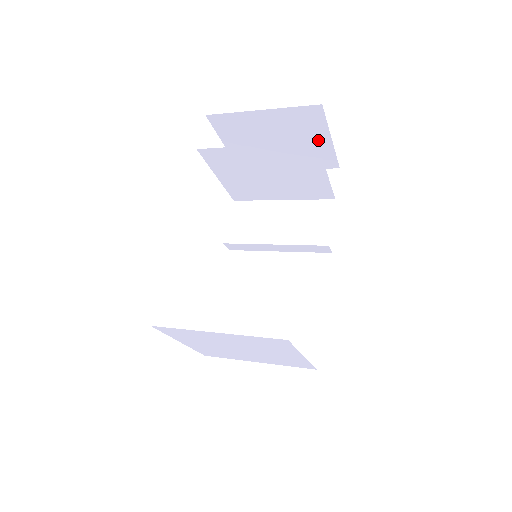
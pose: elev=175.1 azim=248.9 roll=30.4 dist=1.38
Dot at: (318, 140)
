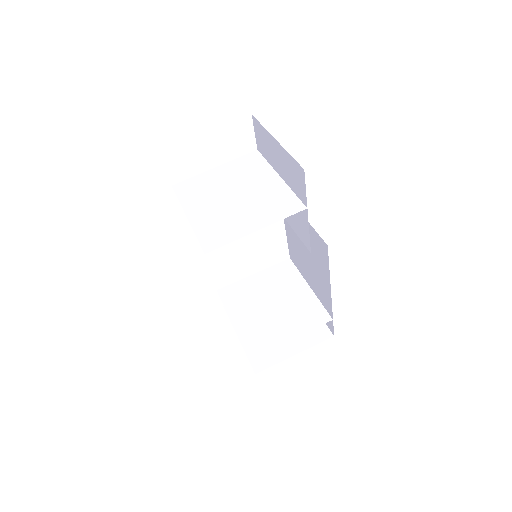
Dot at: occluded
